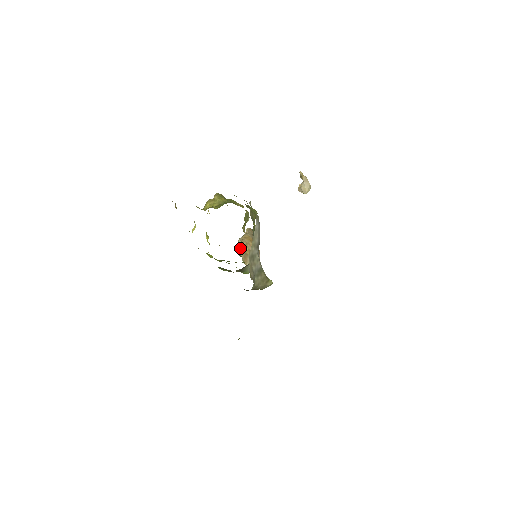
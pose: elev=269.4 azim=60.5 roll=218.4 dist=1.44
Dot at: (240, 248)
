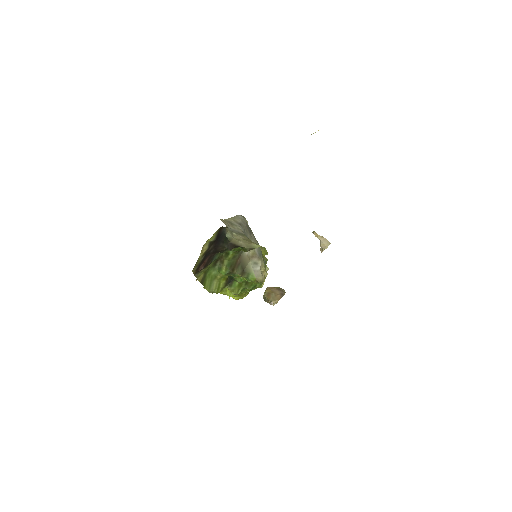
Dot at: (264, 293)
